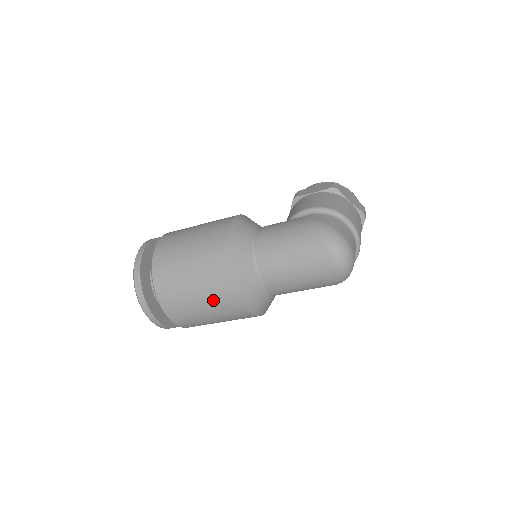
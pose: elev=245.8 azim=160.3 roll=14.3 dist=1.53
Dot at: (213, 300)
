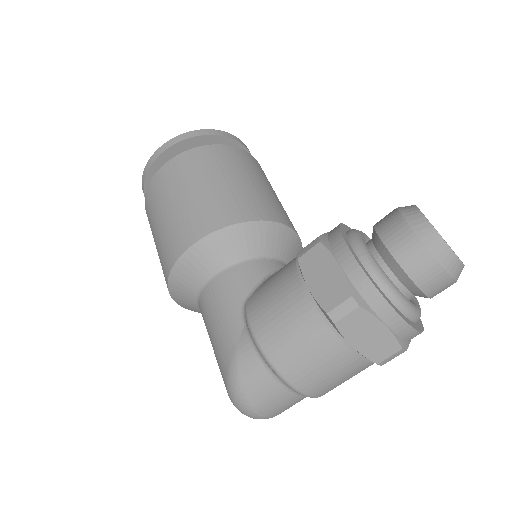
Dot at: occluded
